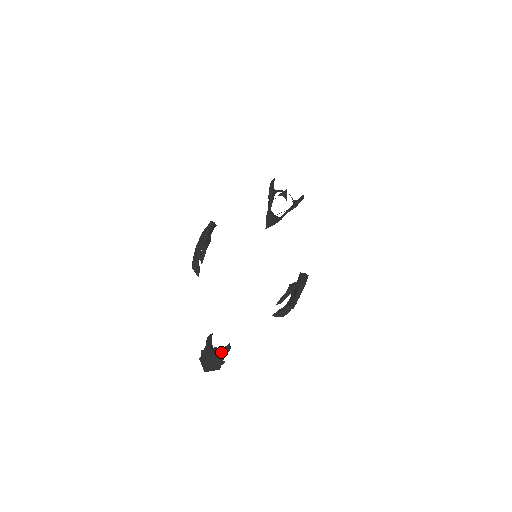
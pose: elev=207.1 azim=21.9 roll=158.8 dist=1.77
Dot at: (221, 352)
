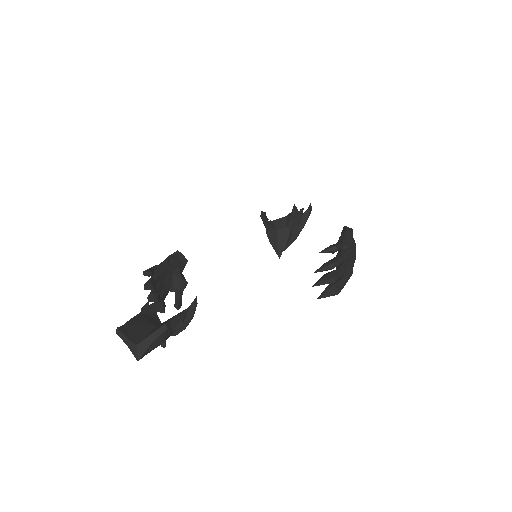
Dot at: occluded
